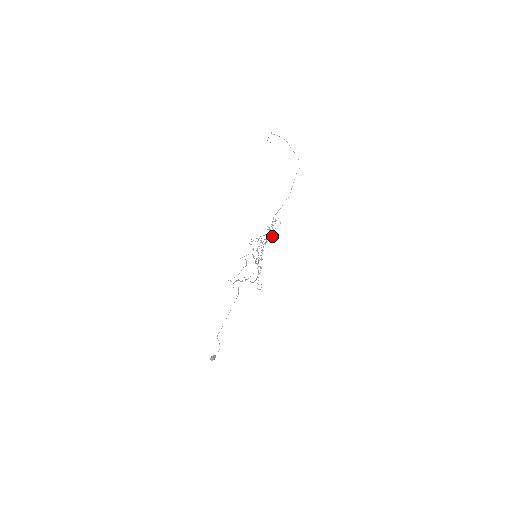
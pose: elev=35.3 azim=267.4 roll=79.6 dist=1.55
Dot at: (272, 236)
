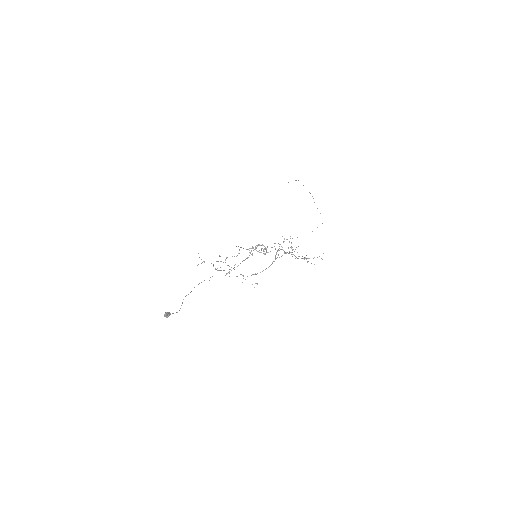
Dot at: occluded
